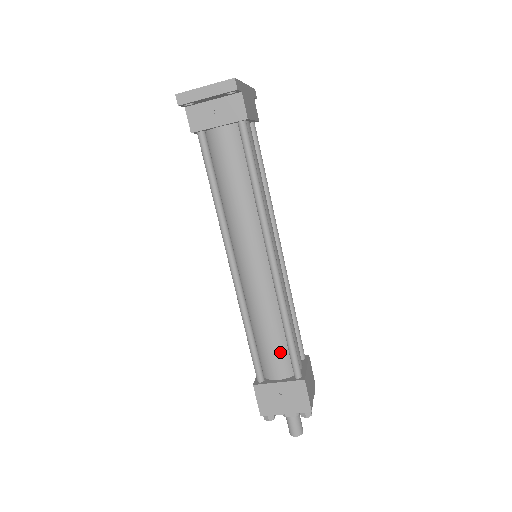
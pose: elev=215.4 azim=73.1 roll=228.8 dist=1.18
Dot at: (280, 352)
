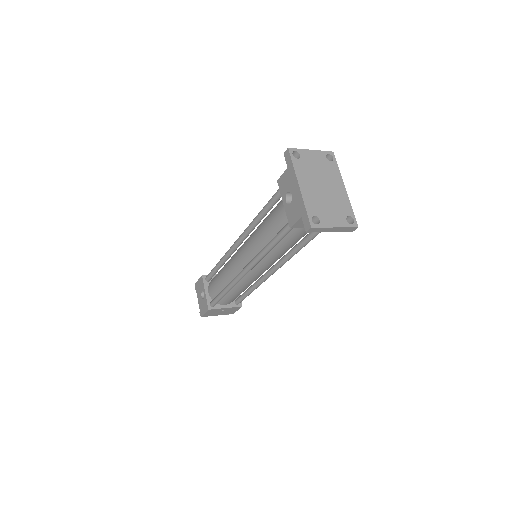
Dot at: occluded
